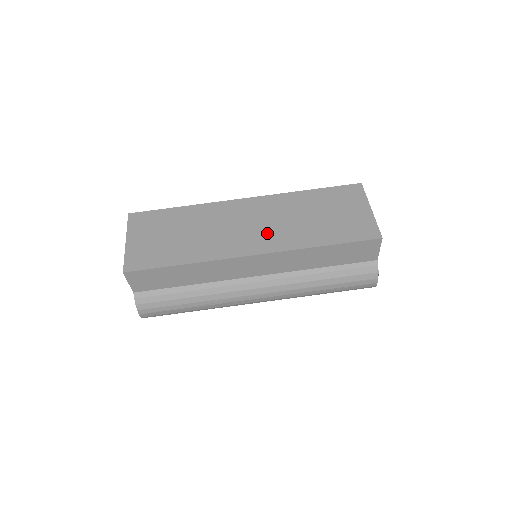
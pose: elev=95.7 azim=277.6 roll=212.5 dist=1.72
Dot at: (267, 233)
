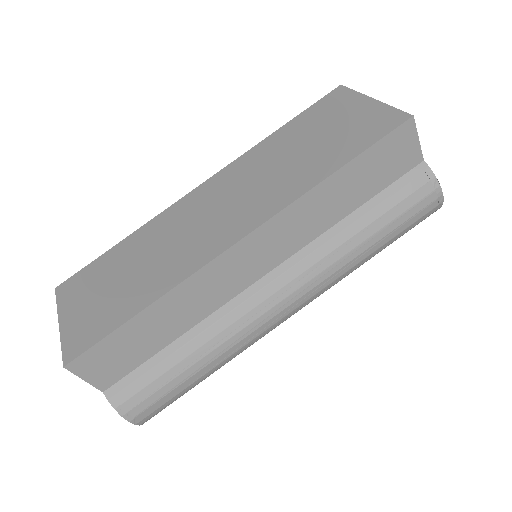
Dot at: (247, 204)
